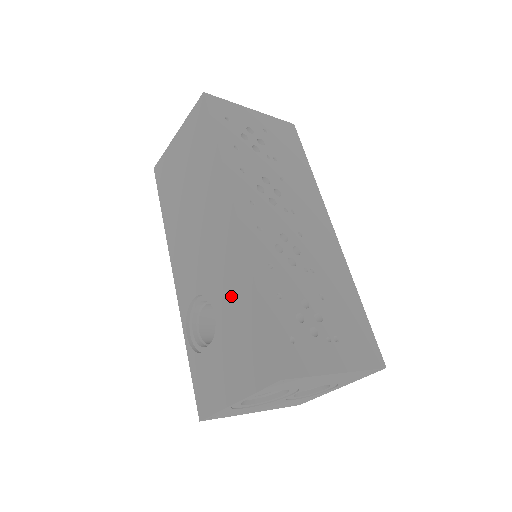
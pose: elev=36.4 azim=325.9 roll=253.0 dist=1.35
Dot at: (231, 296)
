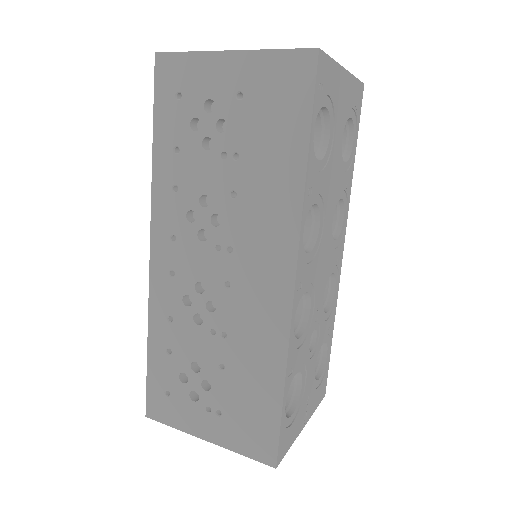
Dot at: occluded
